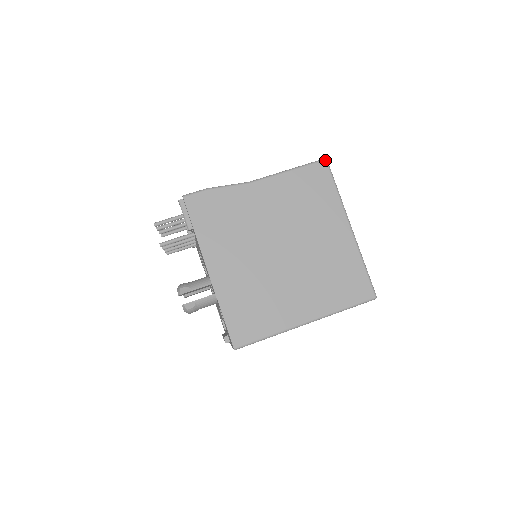
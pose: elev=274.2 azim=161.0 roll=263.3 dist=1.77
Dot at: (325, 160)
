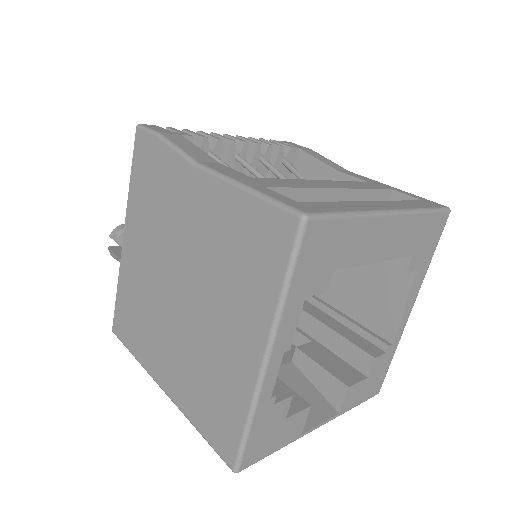
Dot at: (299, 217)
